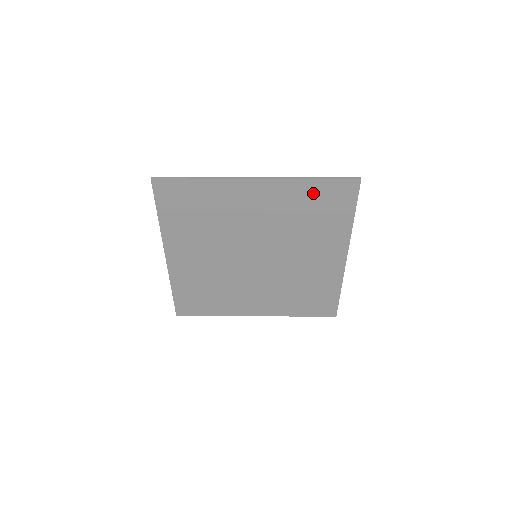
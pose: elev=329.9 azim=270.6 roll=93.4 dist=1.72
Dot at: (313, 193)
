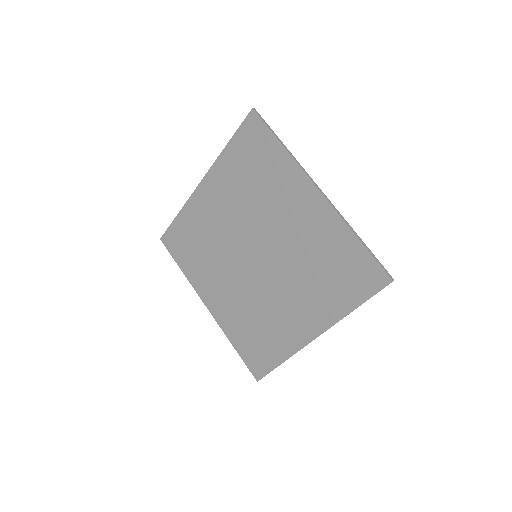
Dot at: (346, 250)
